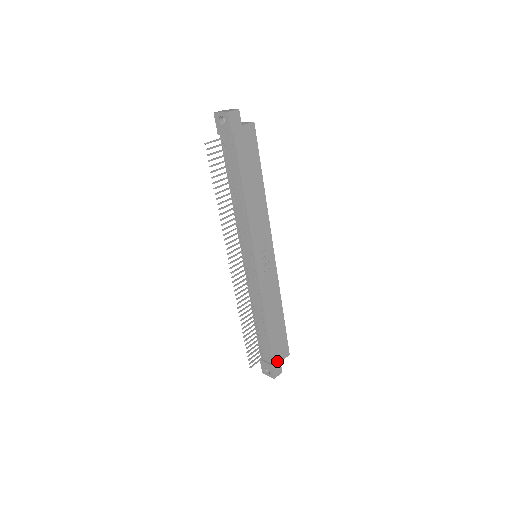
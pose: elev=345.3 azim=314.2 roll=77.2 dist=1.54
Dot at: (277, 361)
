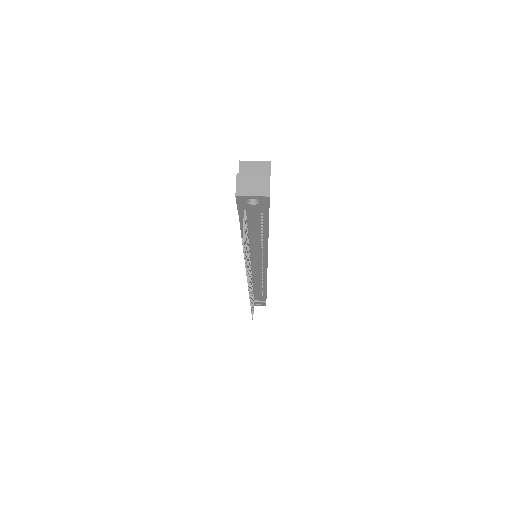
Dot at: occluded
